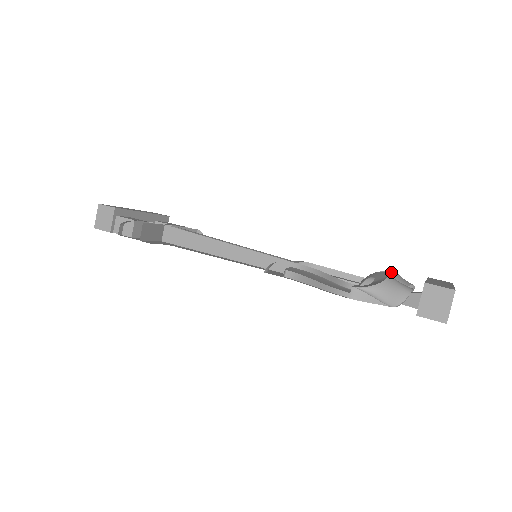
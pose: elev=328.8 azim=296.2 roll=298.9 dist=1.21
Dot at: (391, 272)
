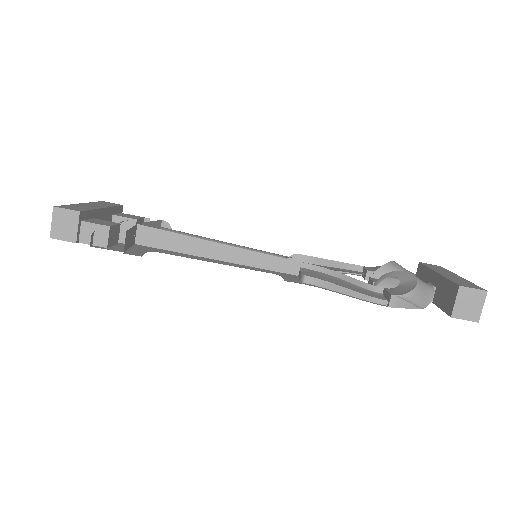
Dot at: (394, 263)
